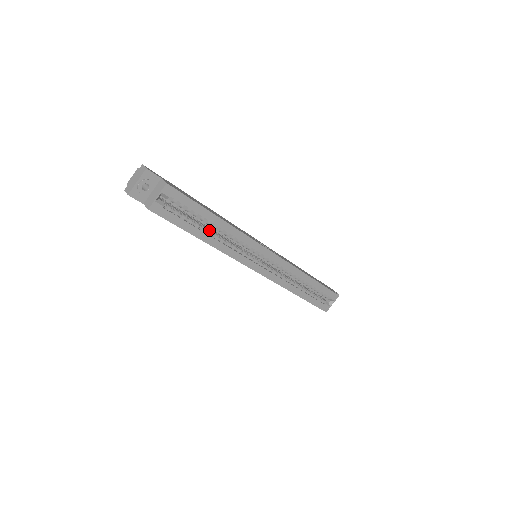
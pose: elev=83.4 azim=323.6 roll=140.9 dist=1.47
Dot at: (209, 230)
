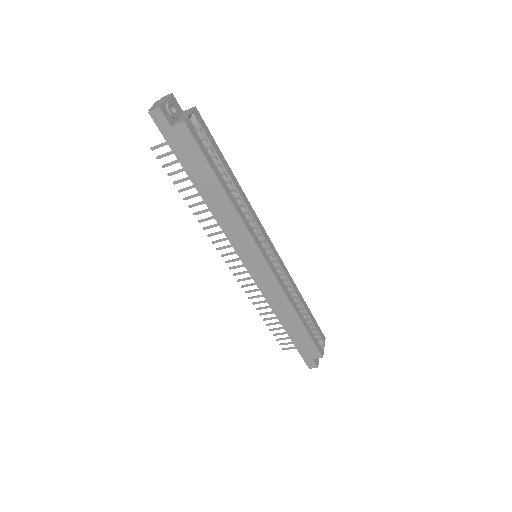
Dot at: occluded
